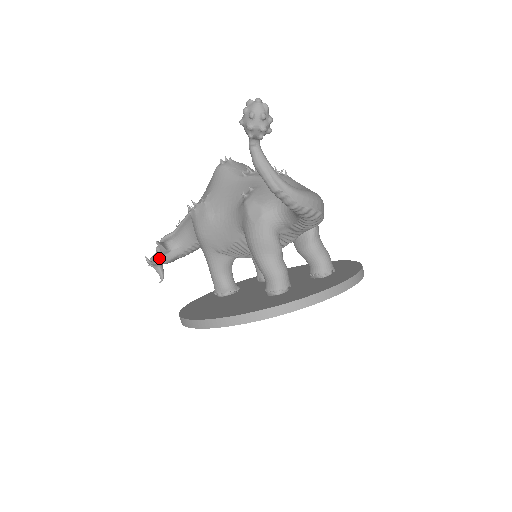
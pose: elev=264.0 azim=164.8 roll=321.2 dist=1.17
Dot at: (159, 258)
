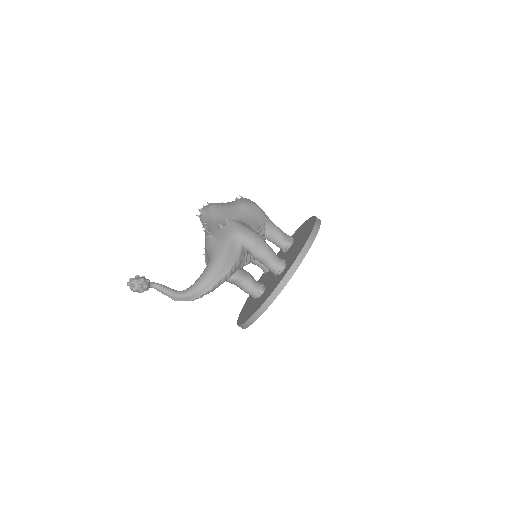
Dot at: occluded
